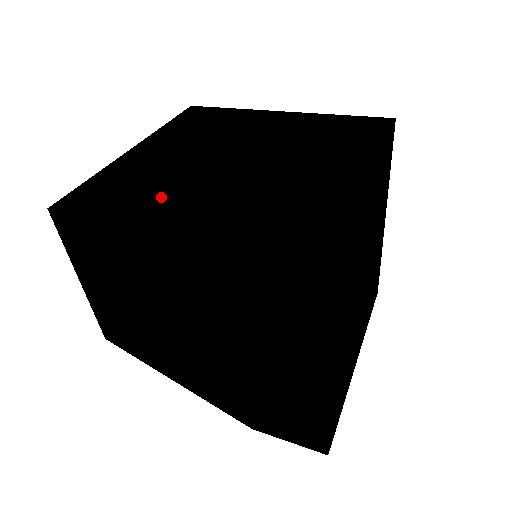
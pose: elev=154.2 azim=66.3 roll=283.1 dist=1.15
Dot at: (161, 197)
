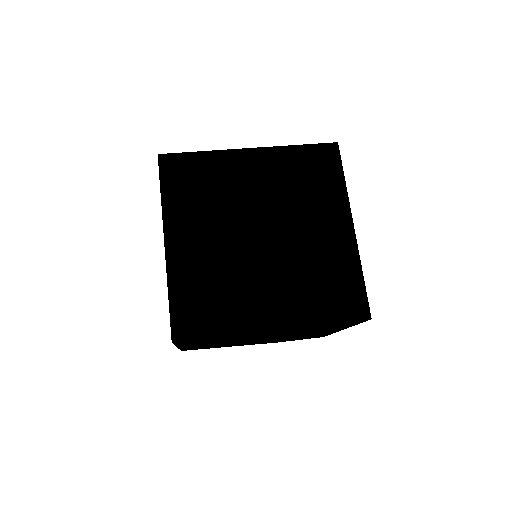
Dot at: (242, 300)
